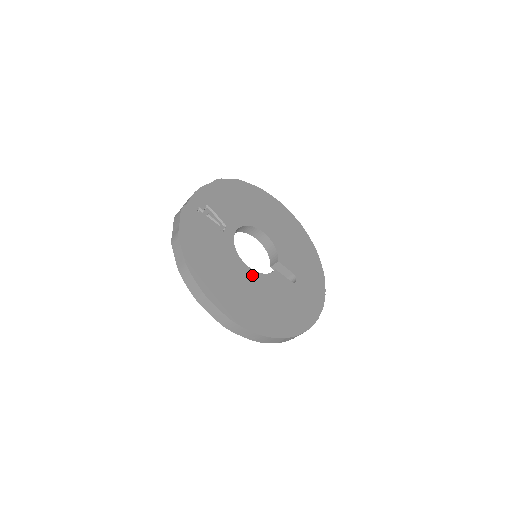
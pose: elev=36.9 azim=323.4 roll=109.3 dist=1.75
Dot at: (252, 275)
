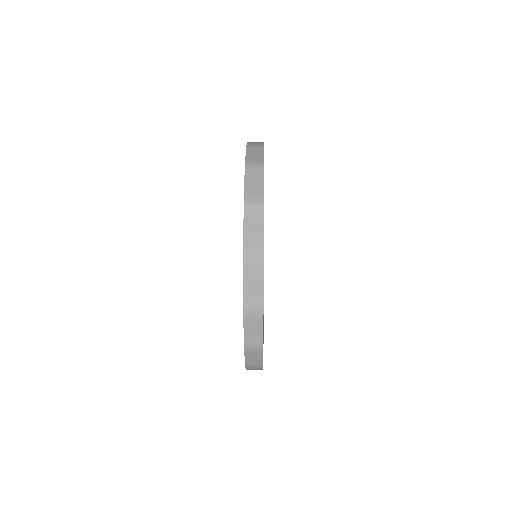
Dot at: occluded
